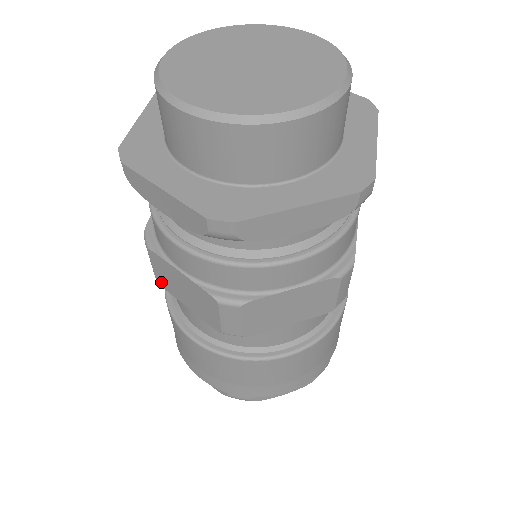
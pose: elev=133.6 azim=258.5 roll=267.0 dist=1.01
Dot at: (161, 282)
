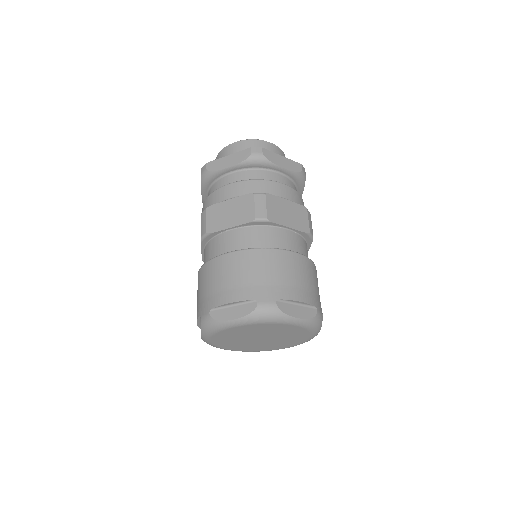
Dot at: (211, 229)
